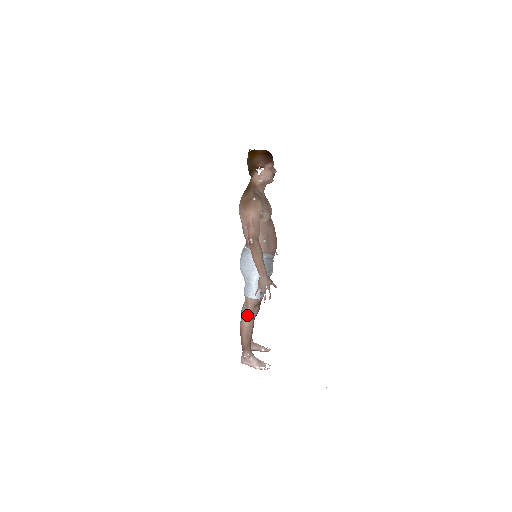
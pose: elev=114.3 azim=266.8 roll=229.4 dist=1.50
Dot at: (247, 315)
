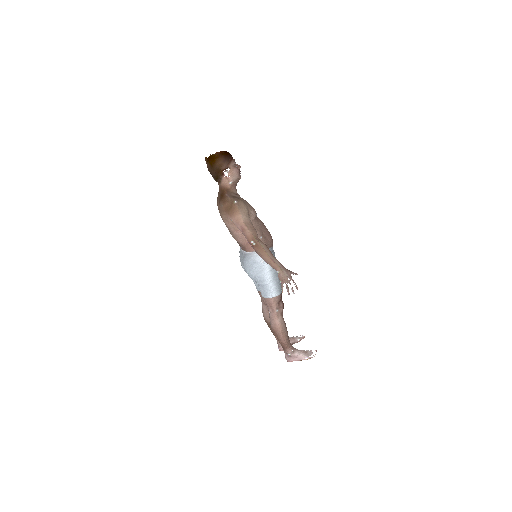
Dot at: (275, 315)
